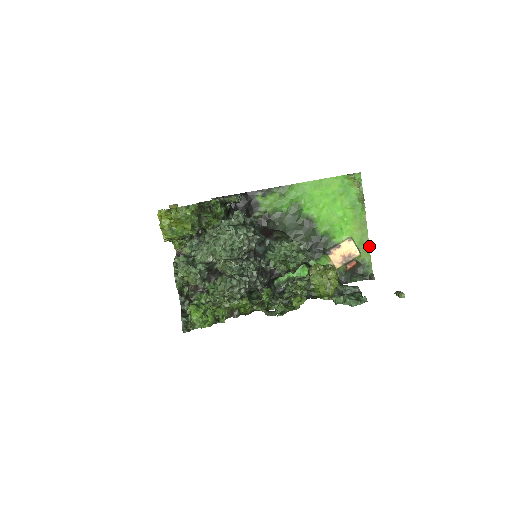
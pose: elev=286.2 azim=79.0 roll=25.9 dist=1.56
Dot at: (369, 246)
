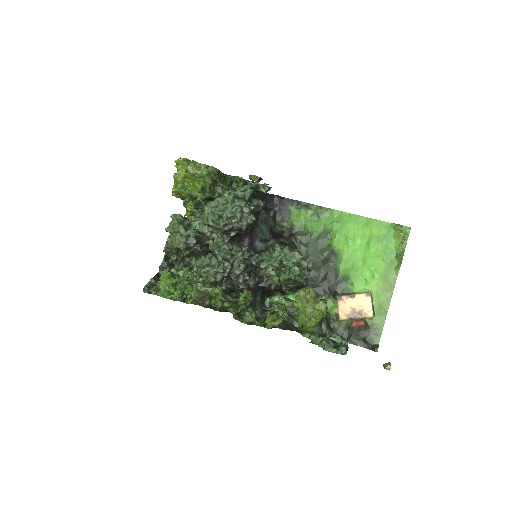
Dot at: (387, 312)
